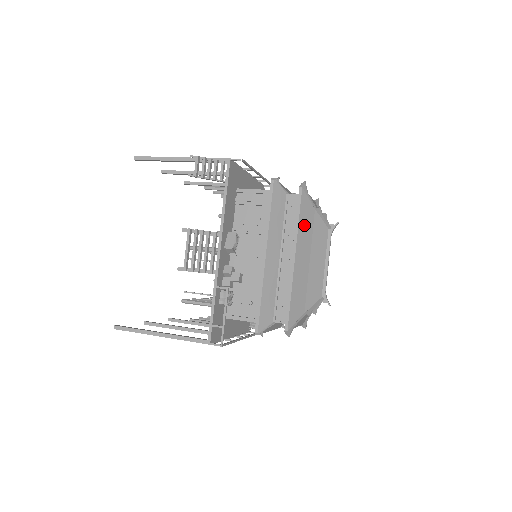
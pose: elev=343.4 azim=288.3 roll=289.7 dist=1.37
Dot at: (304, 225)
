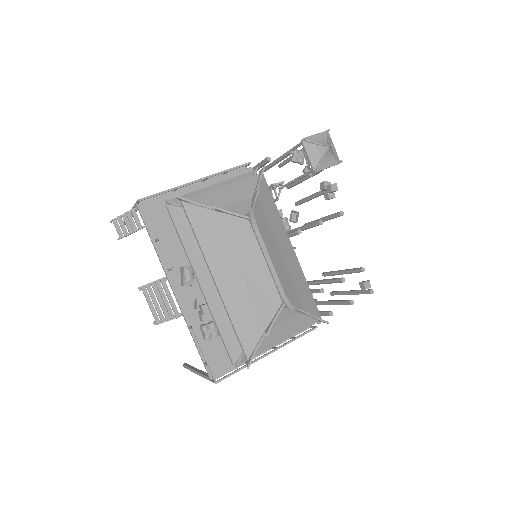
Dot at: (208, 239)
